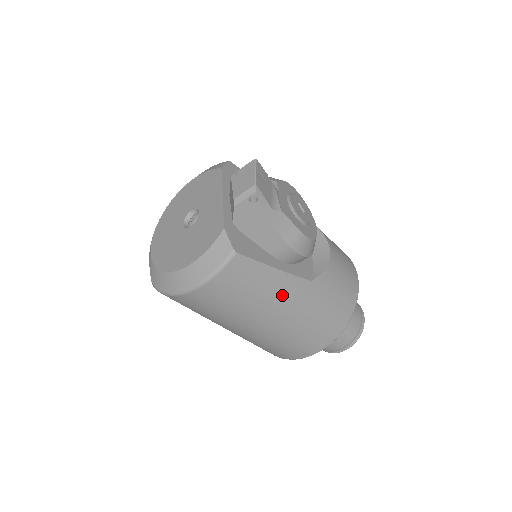
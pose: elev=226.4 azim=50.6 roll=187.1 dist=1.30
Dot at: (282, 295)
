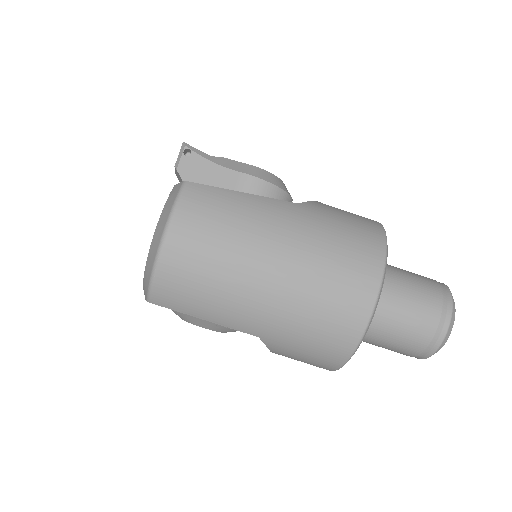
Dot at: (268, 215)
